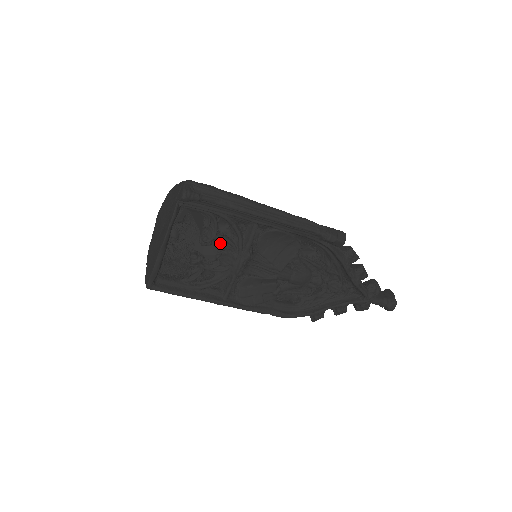
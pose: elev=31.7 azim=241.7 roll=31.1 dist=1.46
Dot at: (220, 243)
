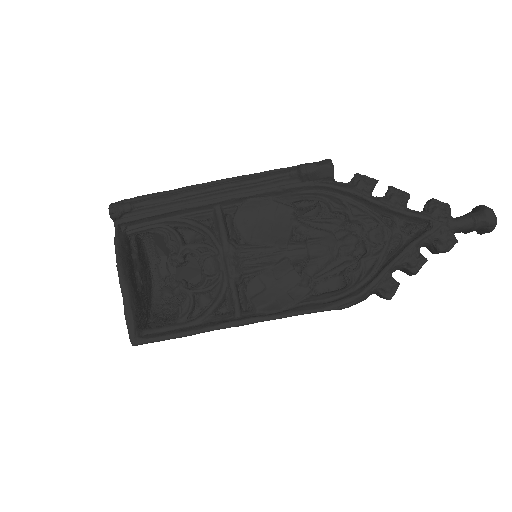
Dot at: (193, 253)
